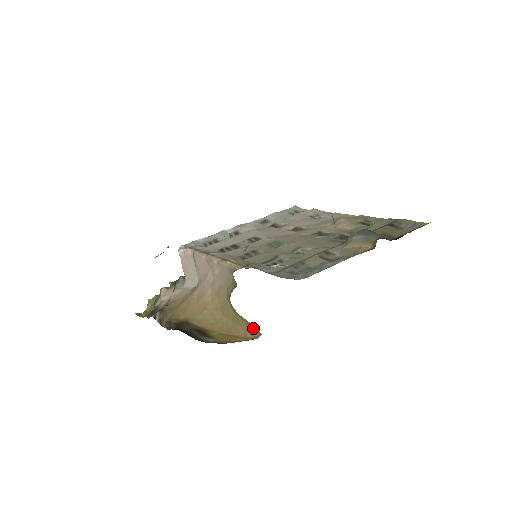
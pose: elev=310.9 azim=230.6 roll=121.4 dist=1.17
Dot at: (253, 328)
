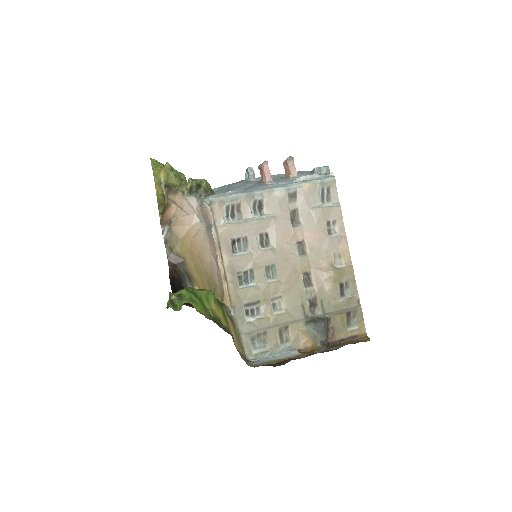
Dot at: occluded
